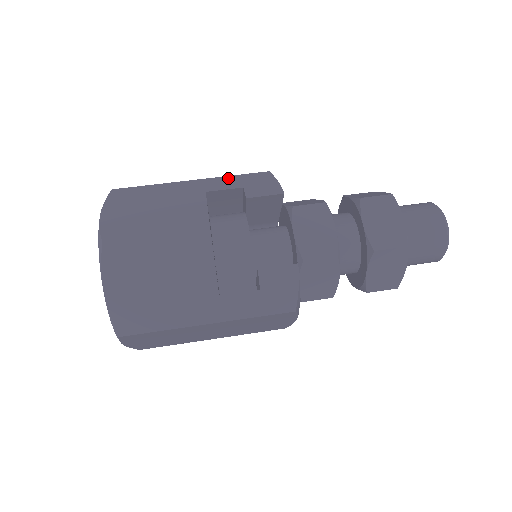
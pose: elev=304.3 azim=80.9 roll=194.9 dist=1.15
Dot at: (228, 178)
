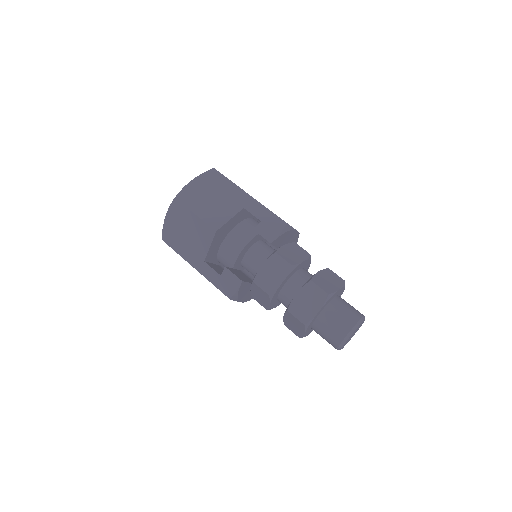
Dot at: (264, 209)
